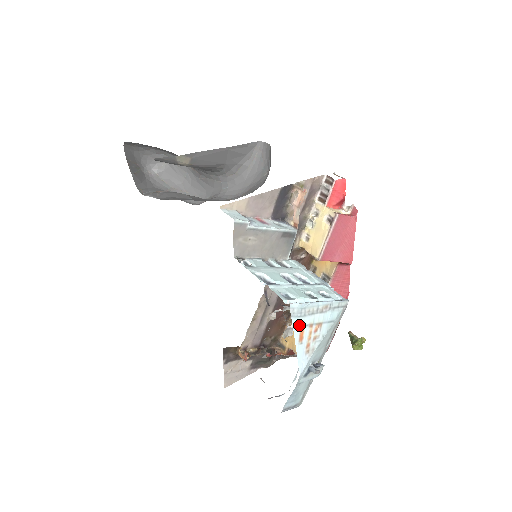
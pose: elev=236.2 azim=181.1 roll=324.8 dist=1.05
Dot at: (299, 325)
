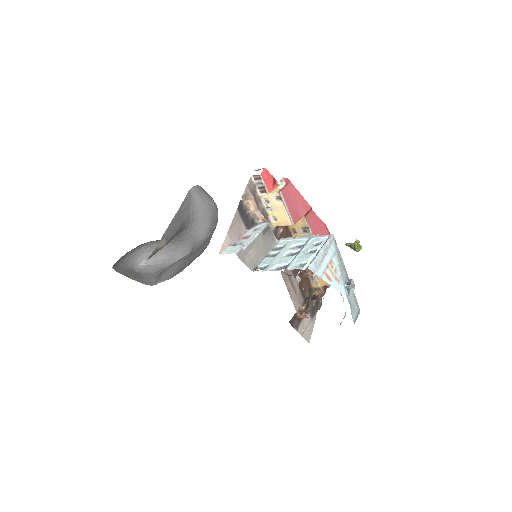
Dot at: (322, 273)
